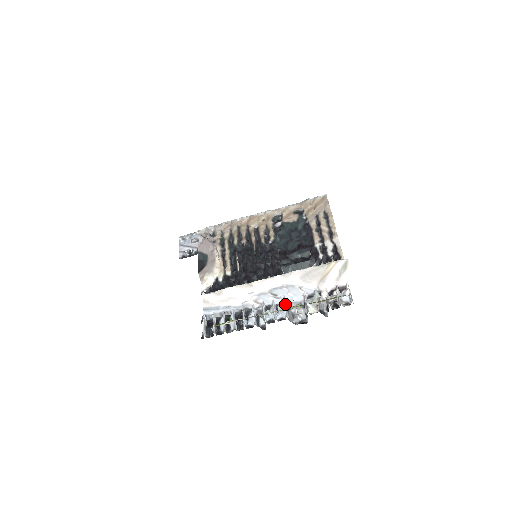
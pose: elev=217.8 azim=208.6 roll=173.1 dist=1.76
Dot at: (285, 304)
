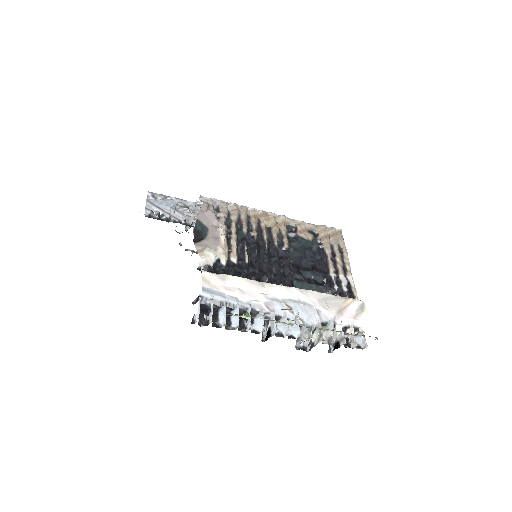
Dot at: (298, 322)
